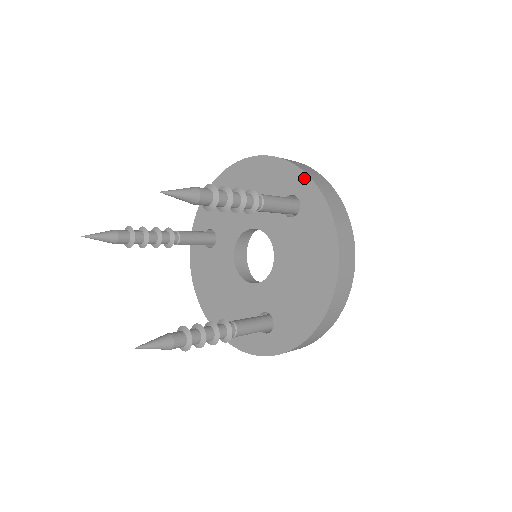
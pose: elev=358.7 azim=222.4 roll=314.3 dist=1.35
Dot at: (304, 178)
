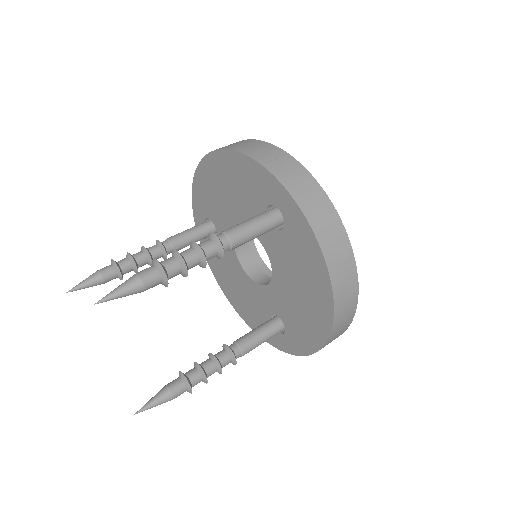
Dot at: (281, 190)
